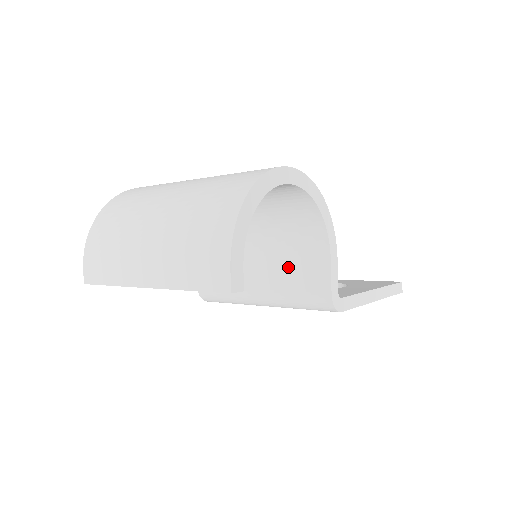
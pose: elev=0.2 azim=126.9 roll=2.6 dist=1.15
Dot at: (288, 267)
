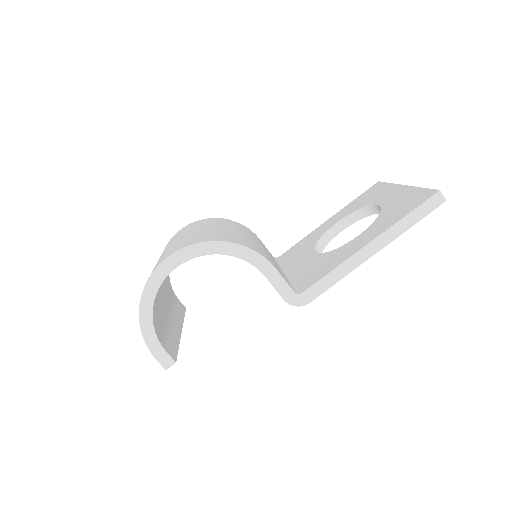
Dot at: occluded
